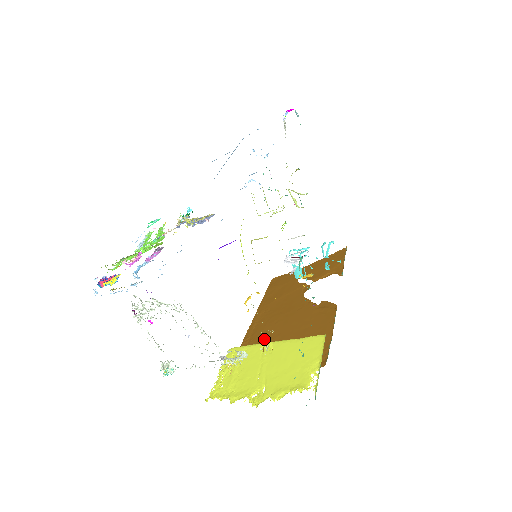
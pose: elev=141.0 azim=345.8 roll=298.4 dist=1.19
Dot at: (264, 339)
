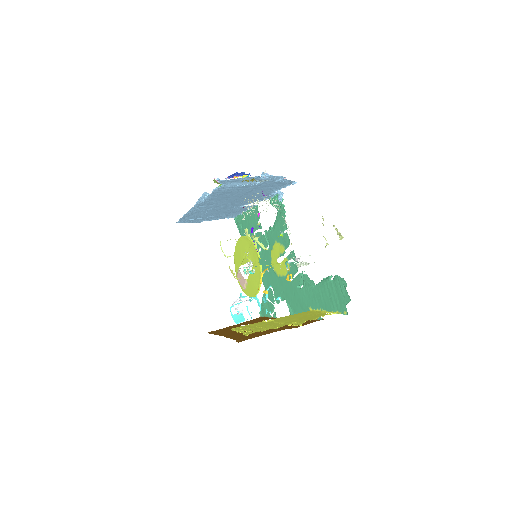
Dot at: (339, 232)
